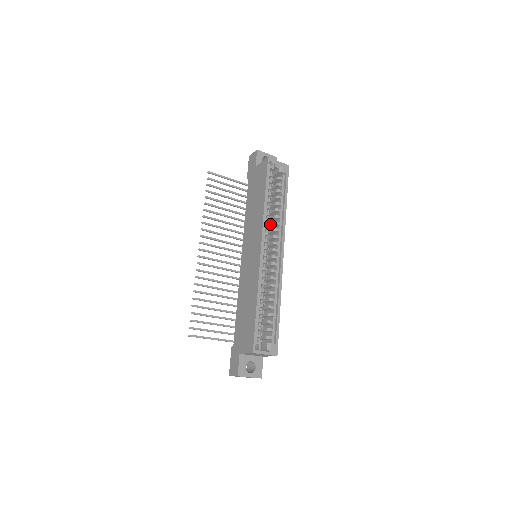
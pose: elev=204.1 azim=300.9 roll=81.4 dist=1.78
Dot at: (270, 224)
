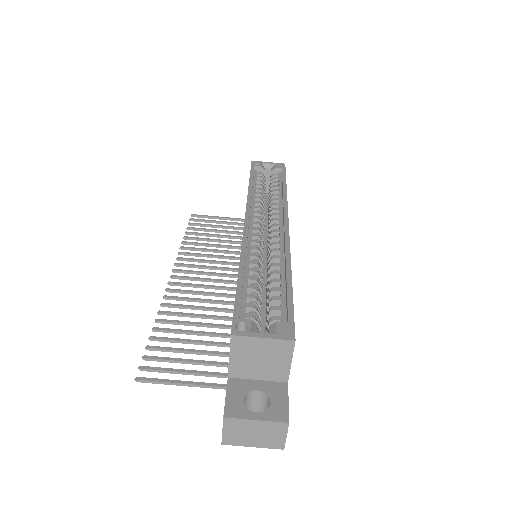
Dot at: (269, 215)
